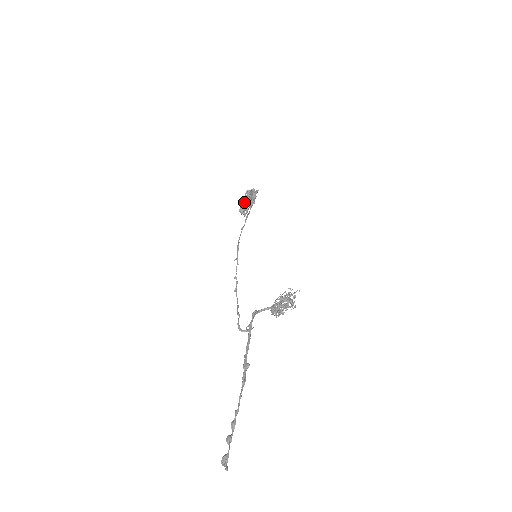
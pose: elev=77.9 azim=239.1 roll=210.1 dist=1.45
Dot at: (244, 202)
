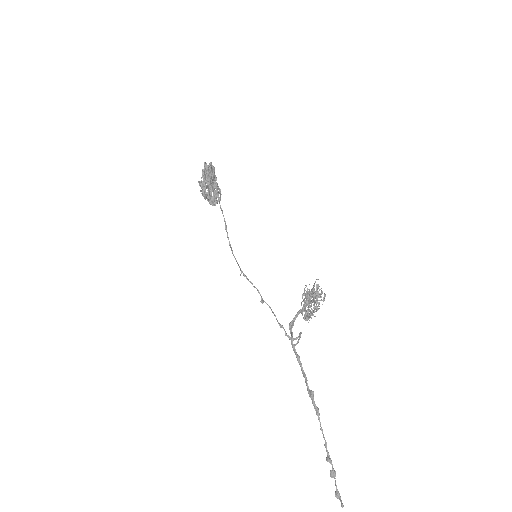
Dot at: (207, 192)
